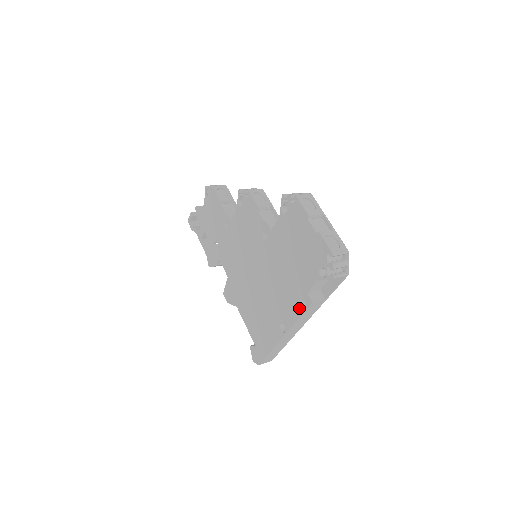
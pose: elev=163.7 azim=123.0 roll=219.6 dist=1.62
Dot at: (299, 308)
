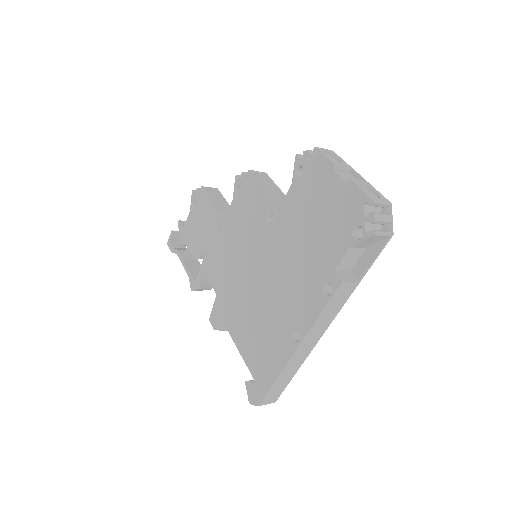
Dot at: (321, 297)
